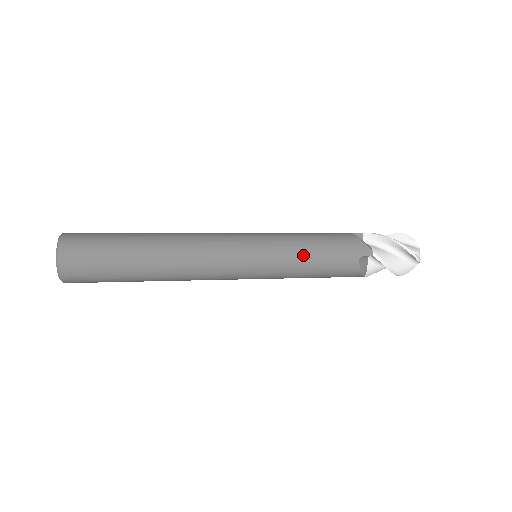
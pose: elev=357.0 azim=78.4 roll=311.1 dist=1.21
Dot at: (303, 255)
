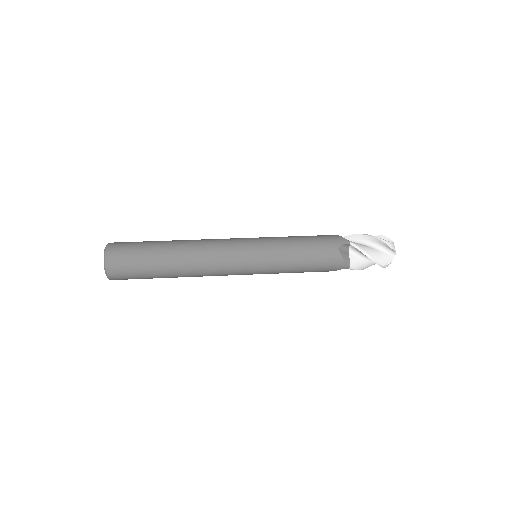
Dot at: (291, 245)
